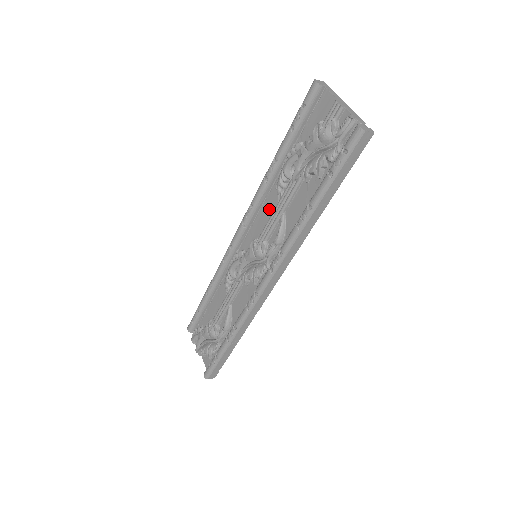
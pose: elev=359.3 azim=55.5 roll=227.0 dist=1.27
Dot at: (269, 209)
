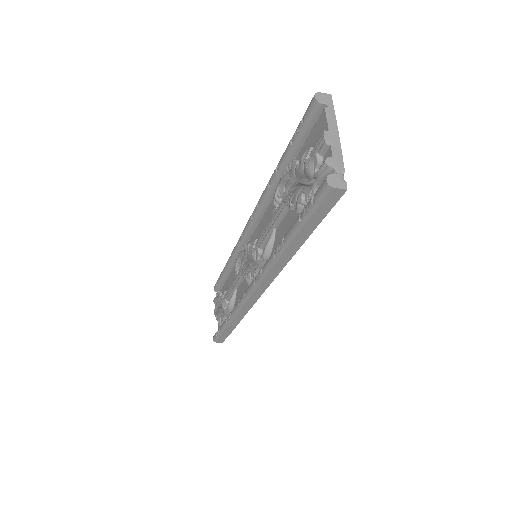
Dot at: (269, 216)
